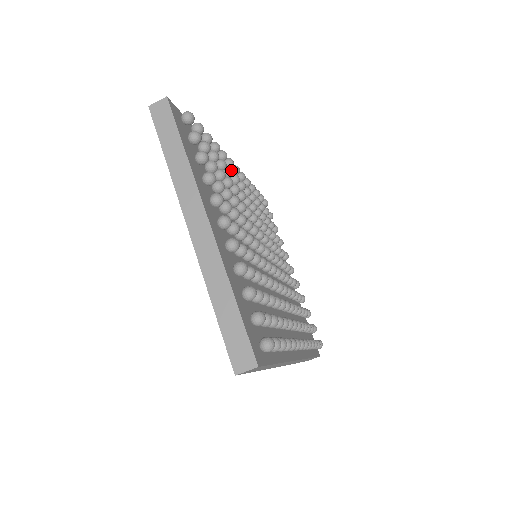
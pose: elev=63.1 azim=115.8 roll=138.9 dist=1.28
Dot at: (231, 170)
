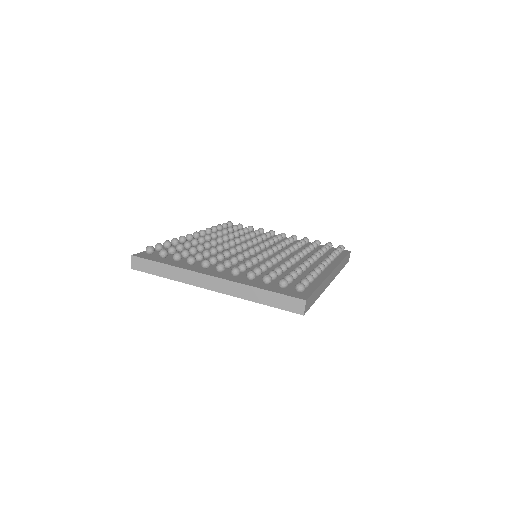
Dot at: (194, 240)
